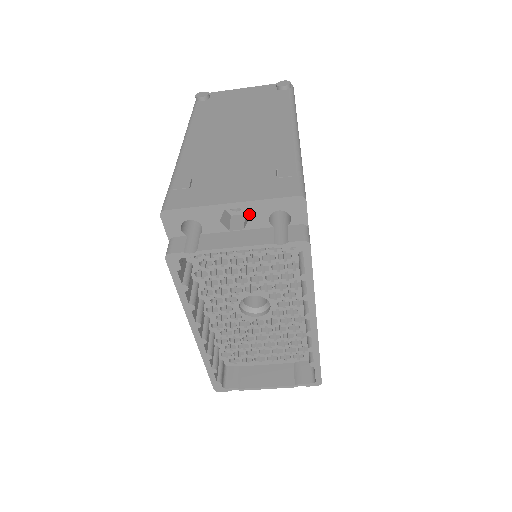
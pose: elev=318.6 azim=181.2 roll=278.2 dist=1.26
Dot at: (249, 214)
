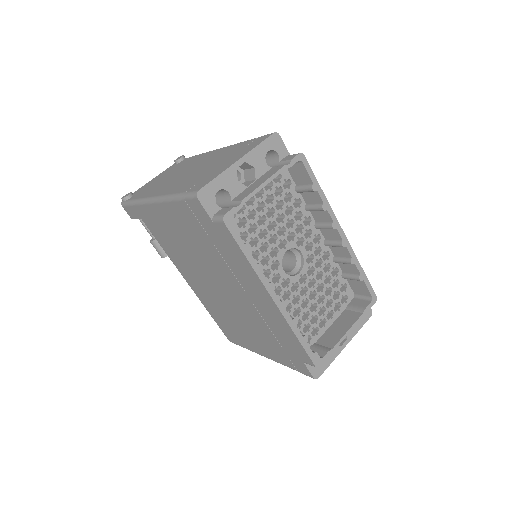
Dot at: (253, 164)
